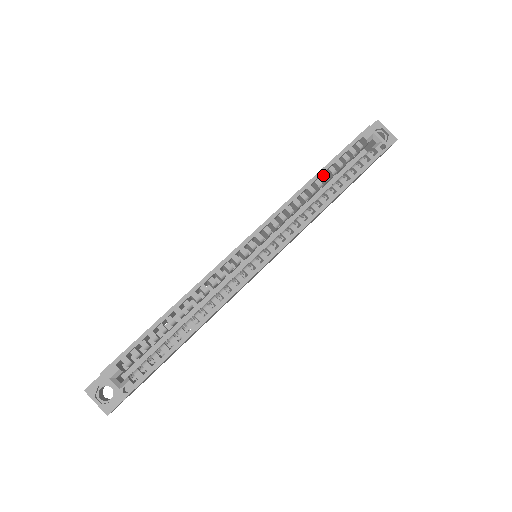
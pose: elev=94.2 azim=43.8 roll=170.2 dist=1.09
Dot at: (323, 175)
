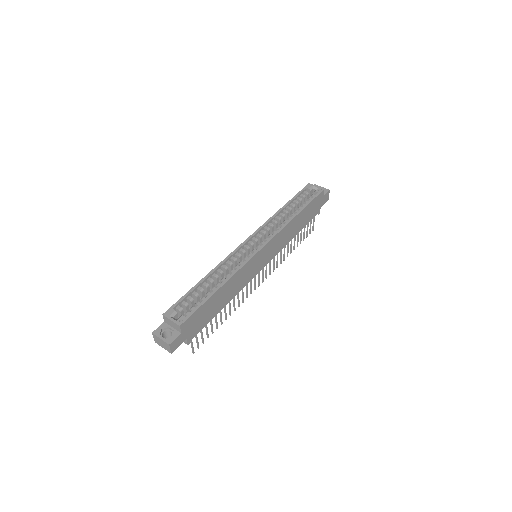
Dot at: (287, 207)
